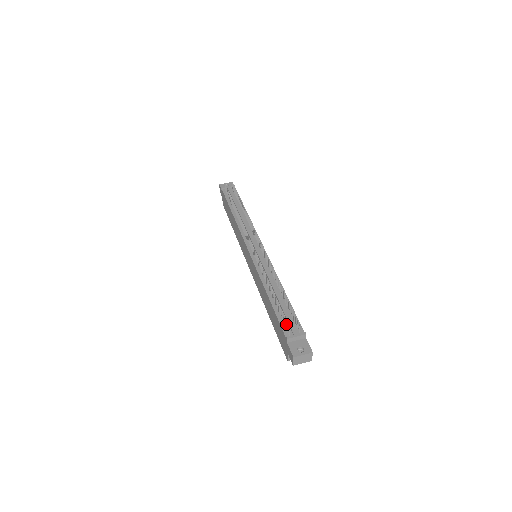
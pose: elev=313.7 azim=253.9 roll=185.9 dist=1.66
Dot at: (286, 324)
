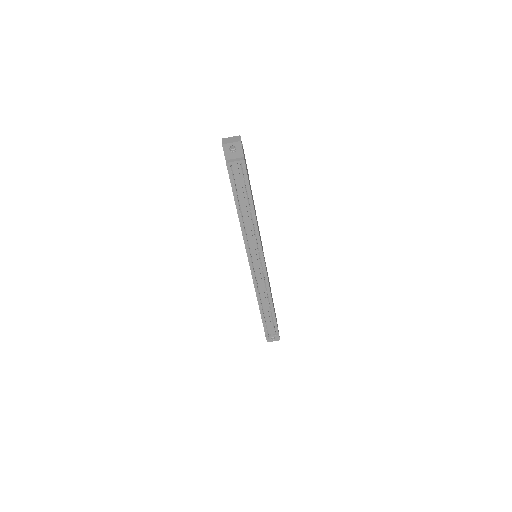
Dot at: (268, 327)
